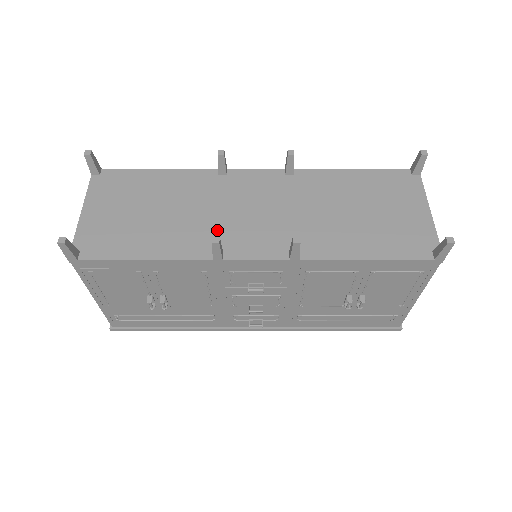
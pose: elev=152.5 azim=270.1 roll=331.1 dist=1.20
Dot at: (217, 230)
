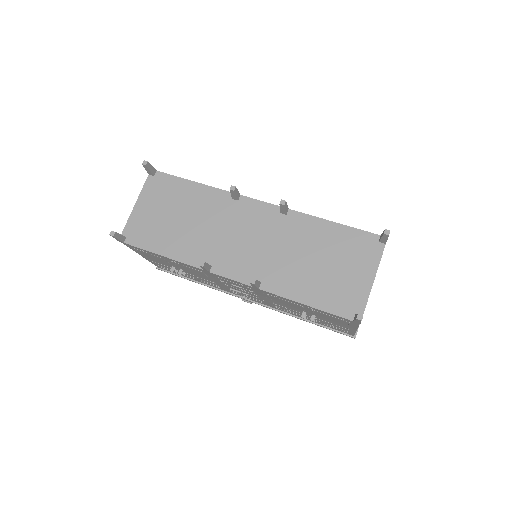
Dot at: (214, 247)
